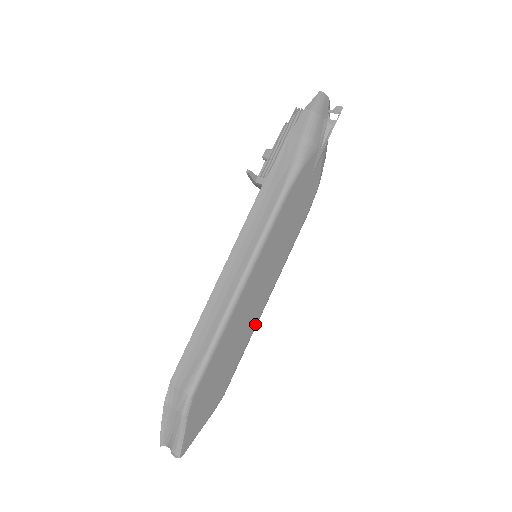
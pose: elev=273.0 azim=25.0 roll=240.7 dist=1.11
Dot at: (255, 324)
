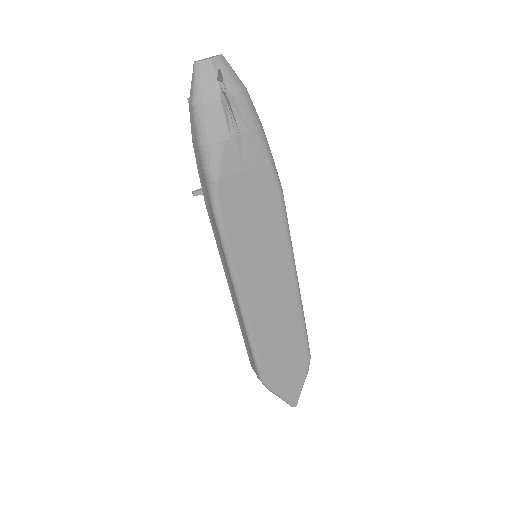
Dot at: (297, 306)
